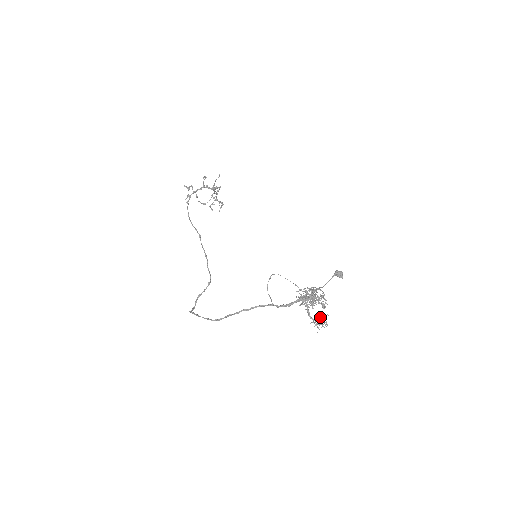
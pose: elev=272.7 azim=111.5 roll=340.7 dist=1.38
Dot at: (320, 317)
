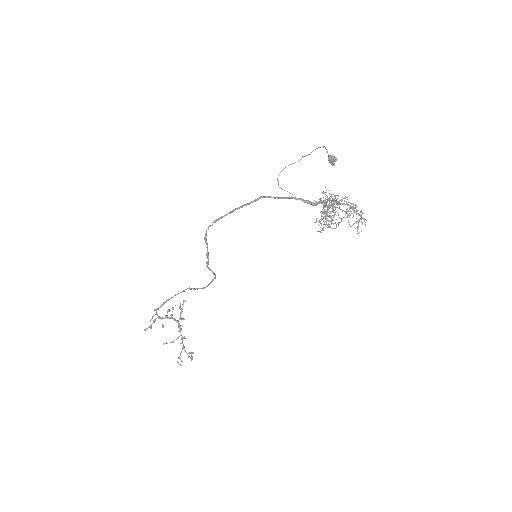
Dot at: (353, 224)
